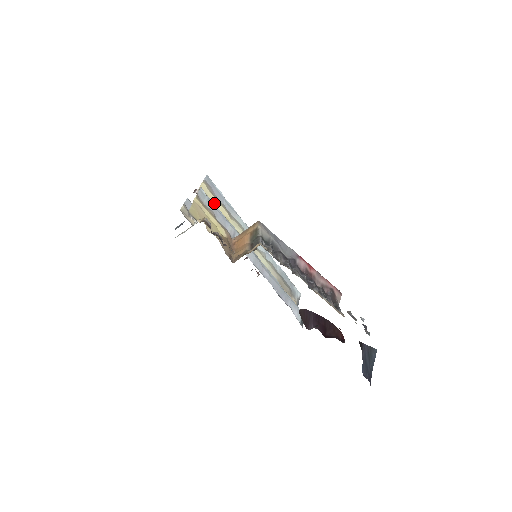
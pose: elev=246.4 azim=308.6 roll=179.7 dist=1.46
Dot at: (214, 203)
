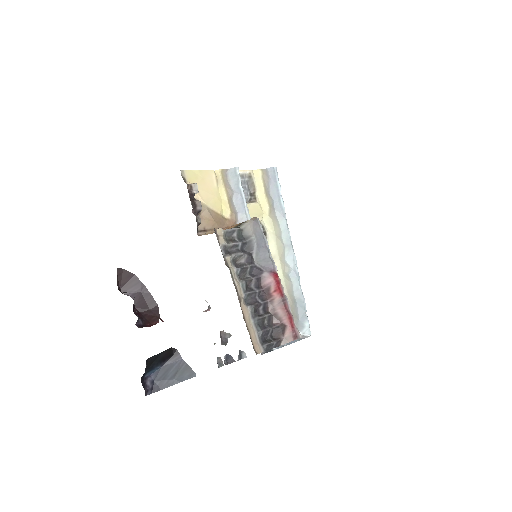
Dot at: (259, 192)
